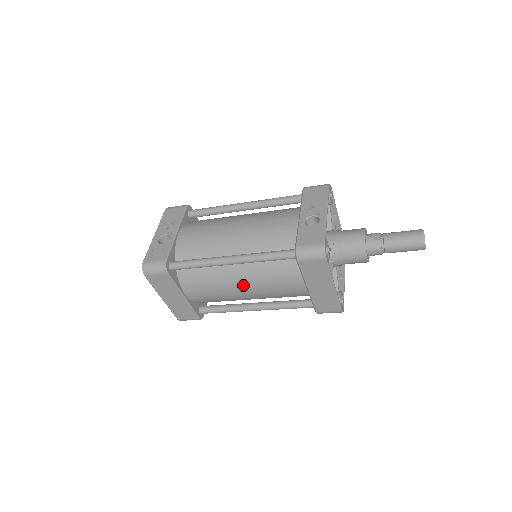
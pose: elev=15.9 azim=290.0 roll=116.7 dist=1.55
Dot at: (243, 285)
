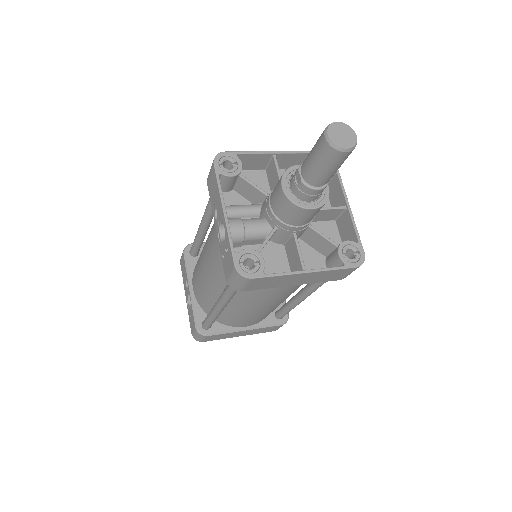
Dot at: (257, 307)
